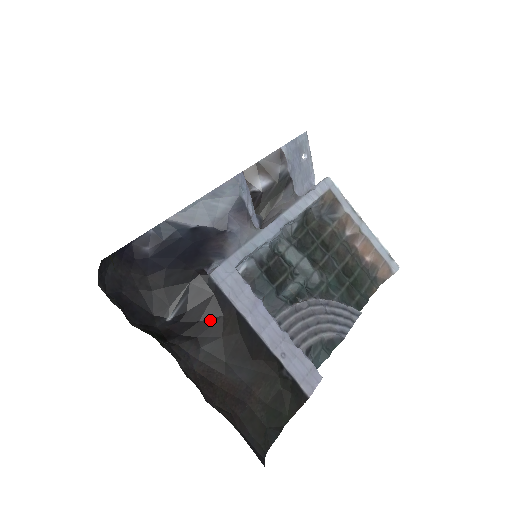
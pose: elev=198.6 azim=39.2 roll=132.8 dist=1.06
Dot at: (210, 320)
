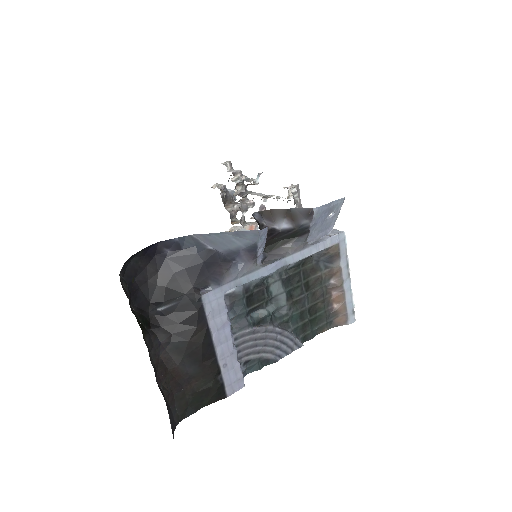
Dot at: (186, 326)
